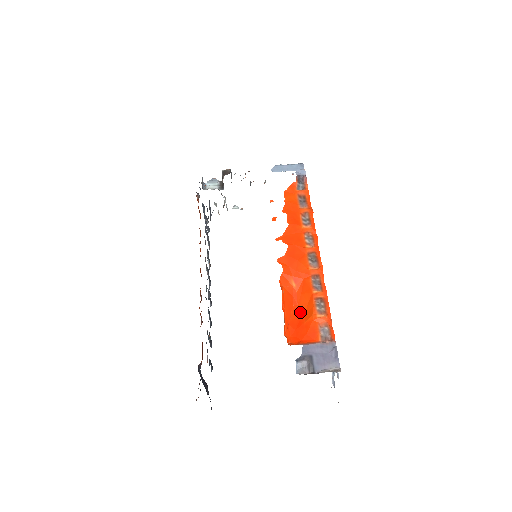
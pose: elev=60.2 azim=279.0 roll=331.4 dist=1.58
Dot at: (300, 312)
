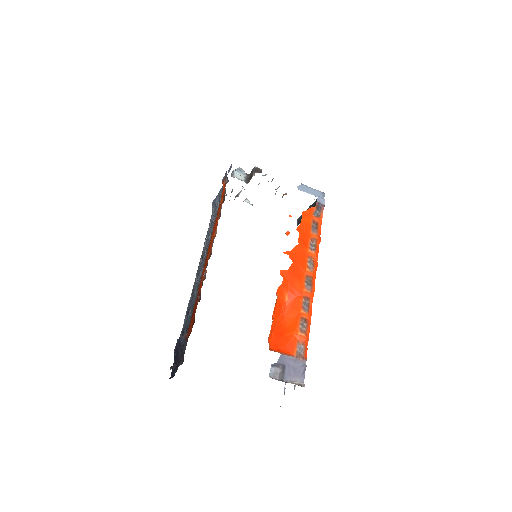
Dot at: (284, 324)
